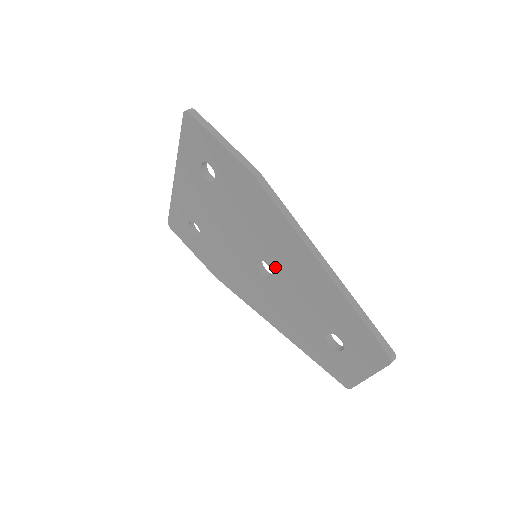
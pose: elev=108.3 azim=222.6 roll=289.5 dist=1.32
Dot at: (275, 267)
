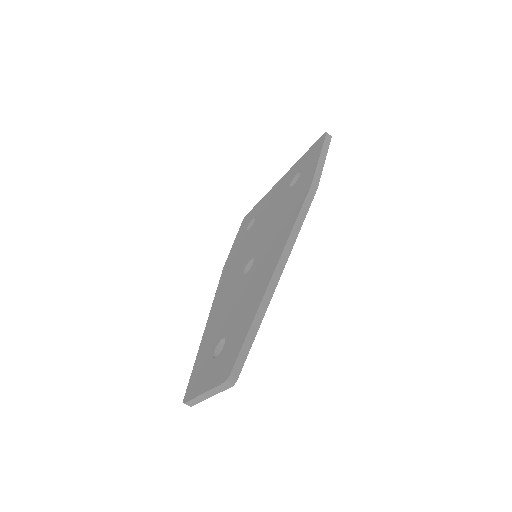
Dot at: (255, 265)
